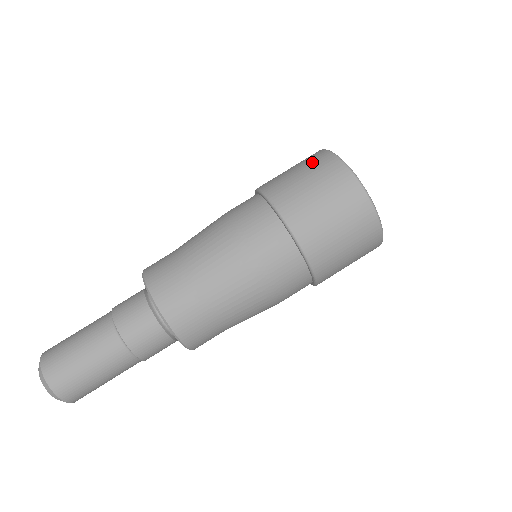
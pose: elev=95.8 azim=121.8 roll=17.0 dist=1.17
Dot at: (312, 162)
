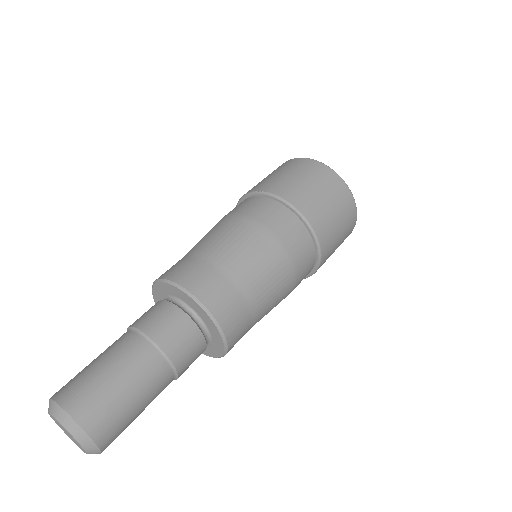
Dot at: (279, 167)
